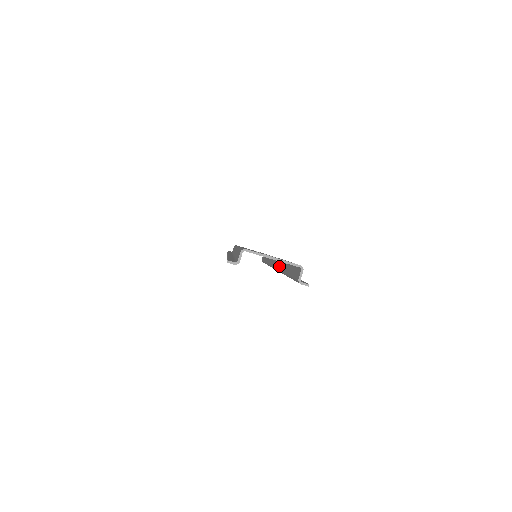
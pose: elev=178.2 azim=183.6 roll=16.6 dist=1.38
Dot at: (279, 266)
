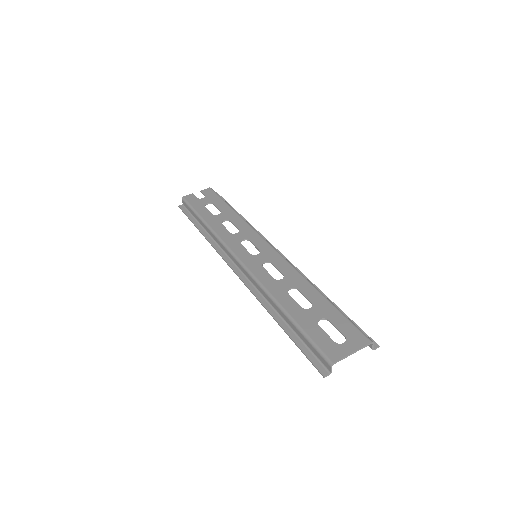
Dot at: occluded
